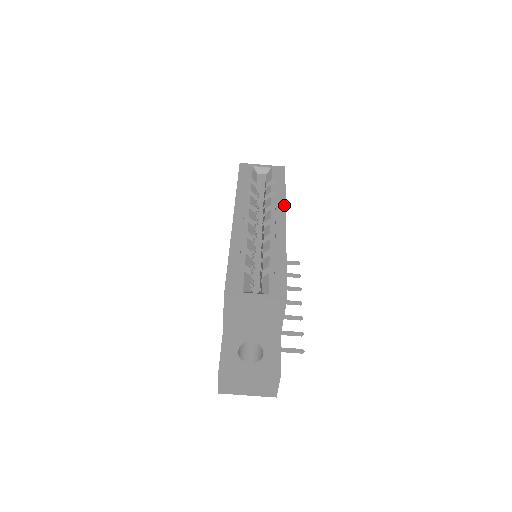
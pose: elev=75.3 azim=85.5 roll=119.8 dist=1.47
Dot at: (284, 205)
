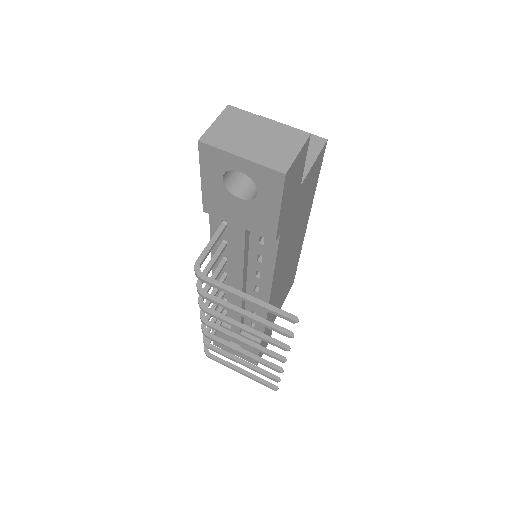
Dot at: occluded
